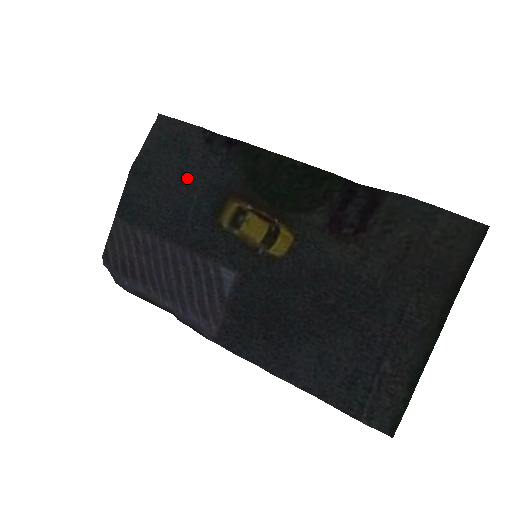
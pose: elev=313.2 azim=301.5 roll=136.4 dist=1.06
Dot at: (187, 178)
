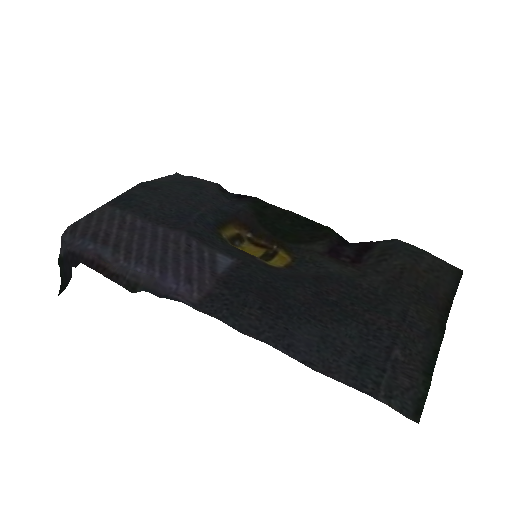
Dot at: (198, 198)
